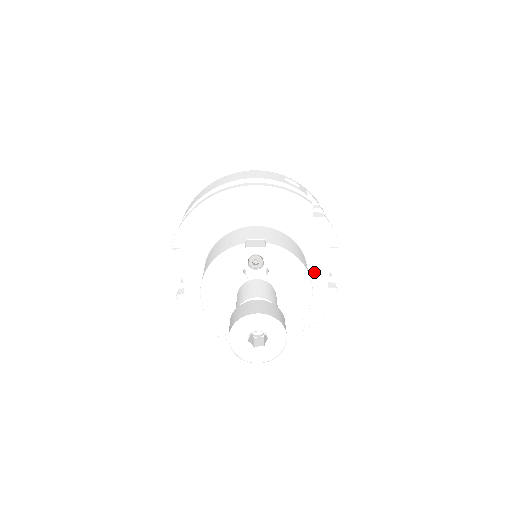
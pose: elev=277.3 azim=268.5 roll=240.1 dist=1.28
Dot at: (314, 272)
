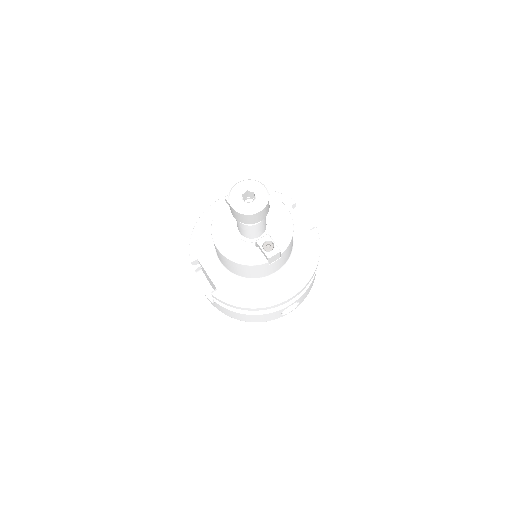
Dot at: occluded
